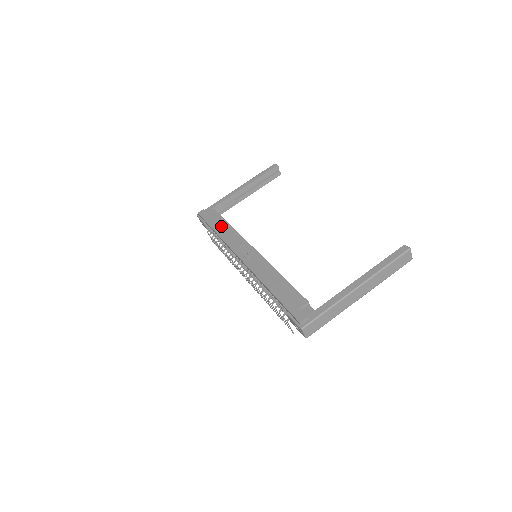
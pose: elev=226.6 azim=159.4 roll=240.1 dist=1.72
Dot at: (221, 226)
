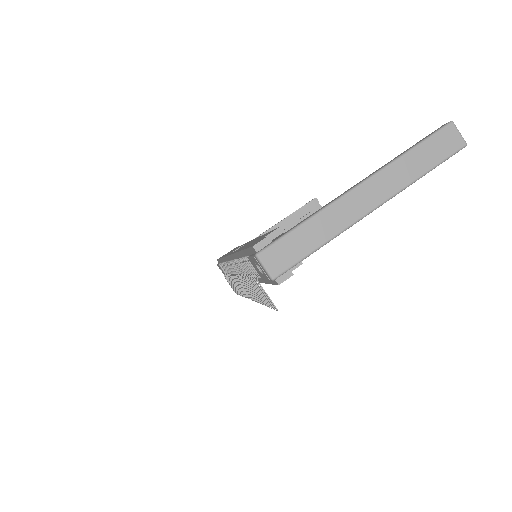
Dot at: occluded
